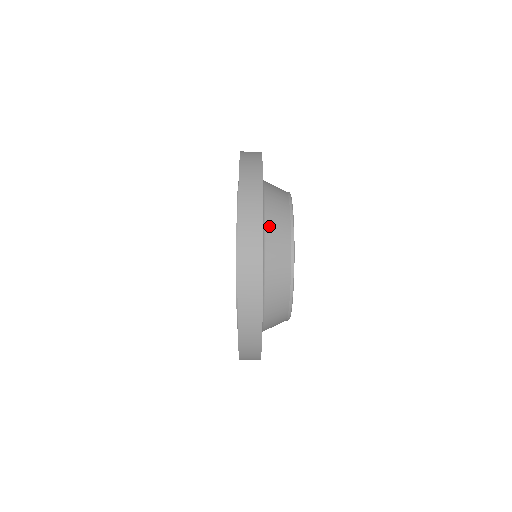
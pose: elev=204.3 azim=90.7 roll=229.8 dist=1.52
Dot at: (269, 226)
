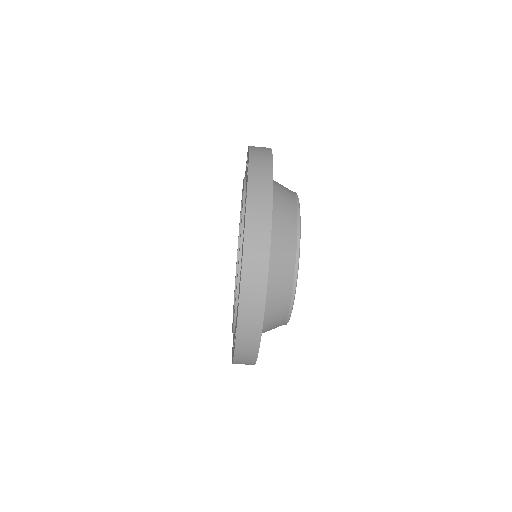
Dot at: (274, 253)
